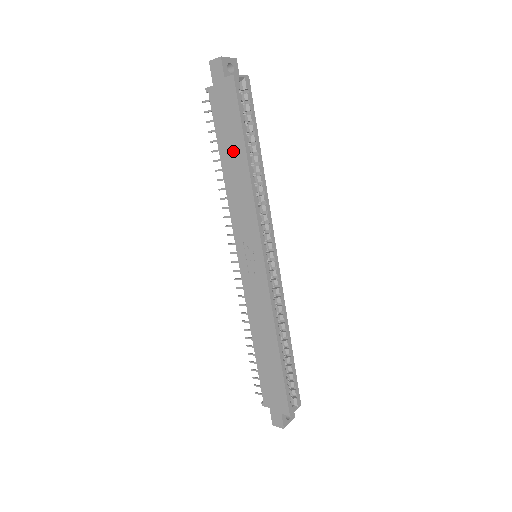
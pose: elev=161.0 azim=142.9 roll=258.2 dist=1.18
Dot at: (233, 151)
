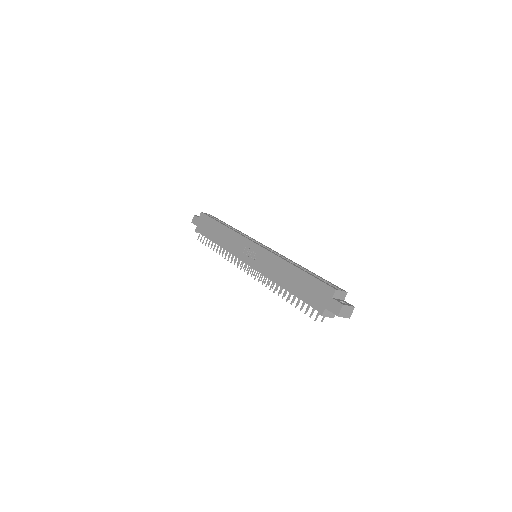
Dot at: (216, 231)
